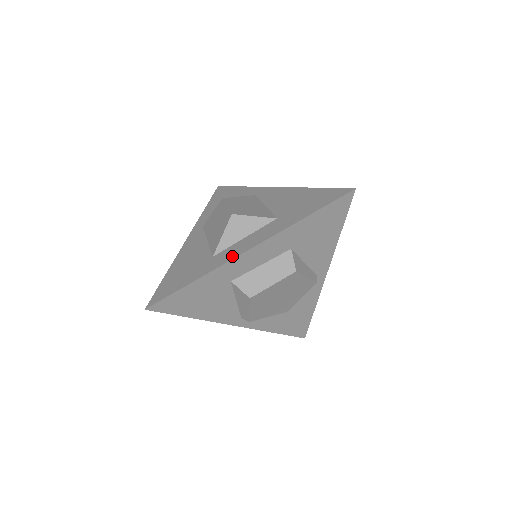
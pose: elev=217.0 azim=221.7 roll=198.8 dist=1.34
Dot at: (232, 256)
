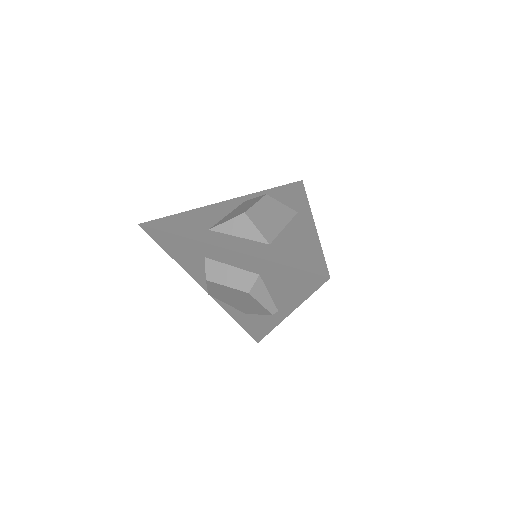
Dot at: (212, 241)
